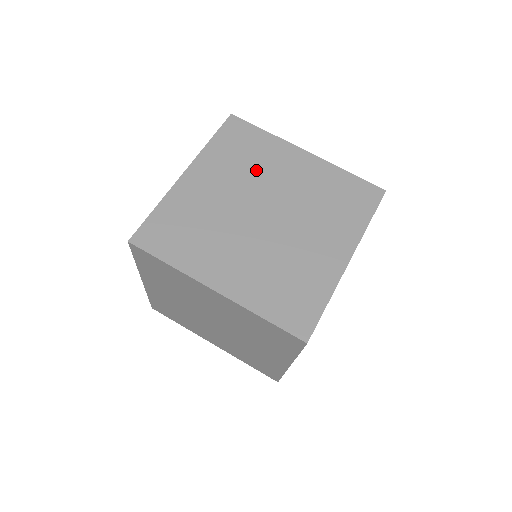
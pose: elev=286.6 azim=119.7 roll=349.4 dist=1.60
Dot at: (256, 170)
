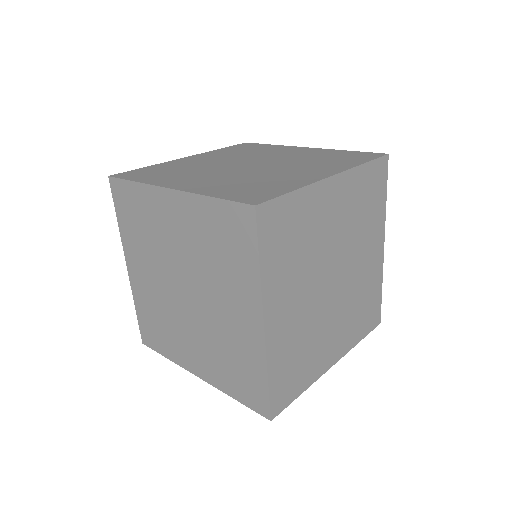
Dot at: (359, 230)
